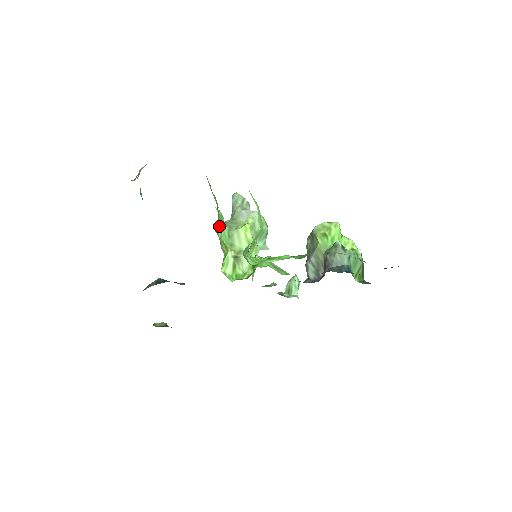
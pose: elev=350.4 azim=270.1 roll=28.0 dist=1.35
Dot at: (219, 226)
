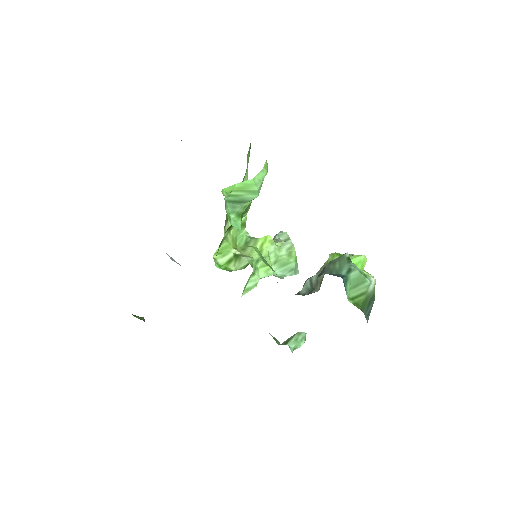
Dot at: occluded
